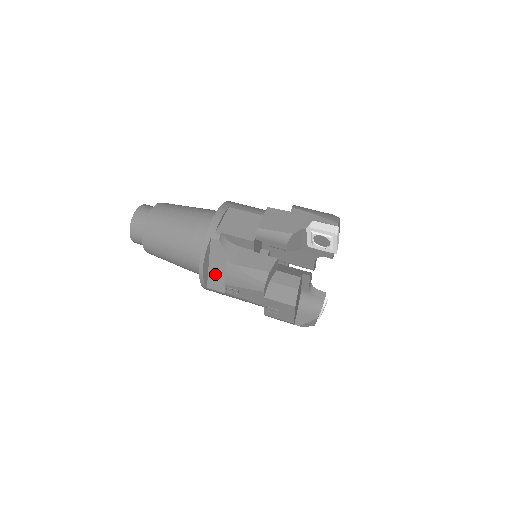
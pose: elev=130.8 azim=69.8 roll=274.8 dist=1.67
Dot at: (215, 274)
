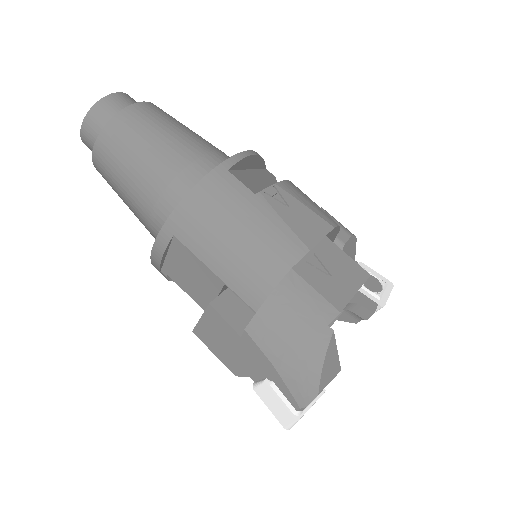
Dot at: occluded
